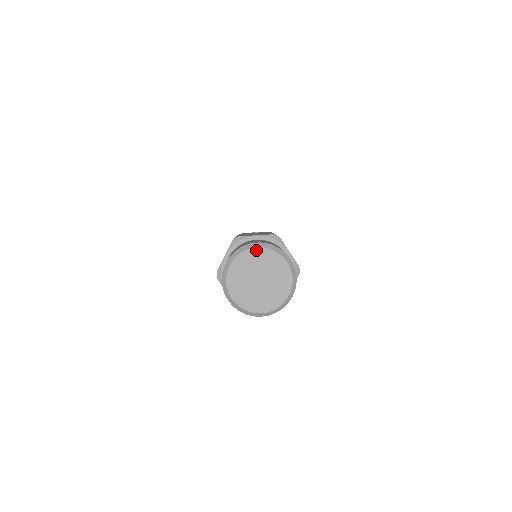
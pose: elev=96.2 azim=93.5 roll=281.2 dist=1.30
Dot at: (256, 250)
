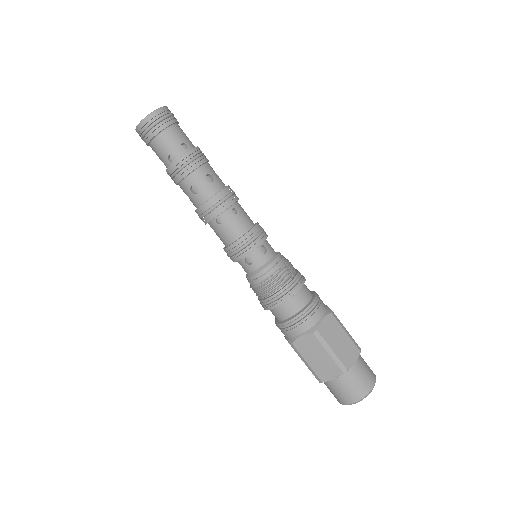
Dot at: (355, 403)
